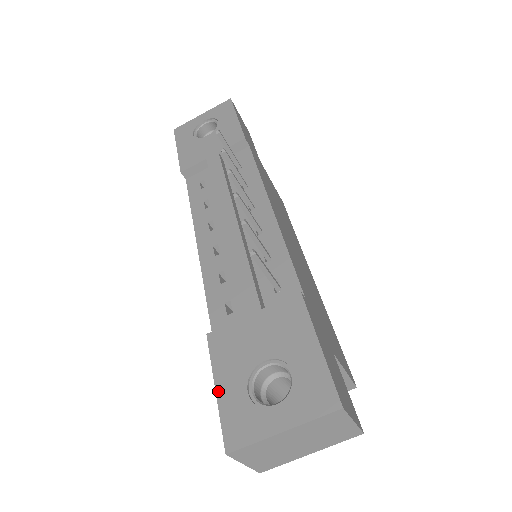
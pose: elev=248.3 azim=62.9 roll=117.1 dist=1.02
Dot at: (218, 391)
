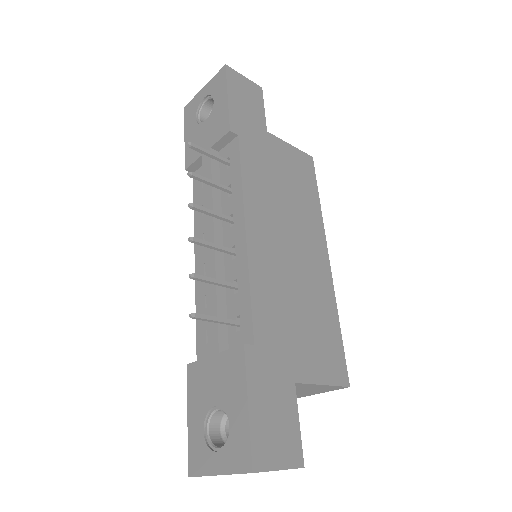
Dot at: (188, 421)
